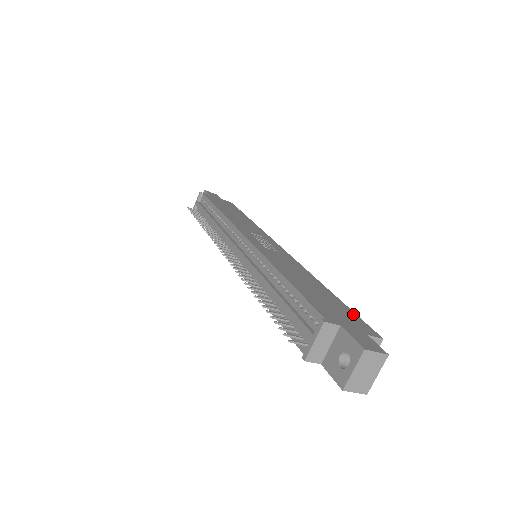
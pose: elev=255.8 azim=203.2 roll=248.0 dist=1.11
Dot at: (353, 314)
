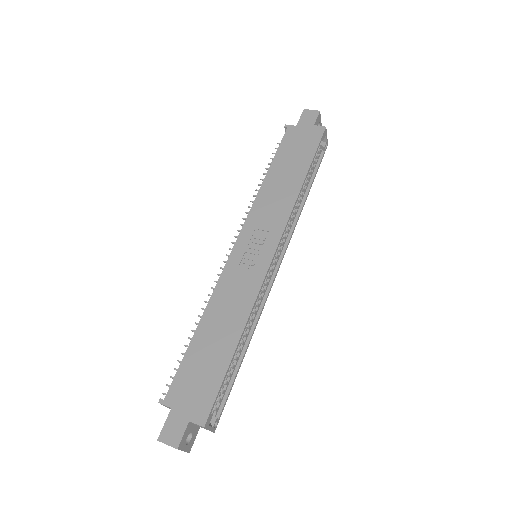
Dot at: (215, 388)
